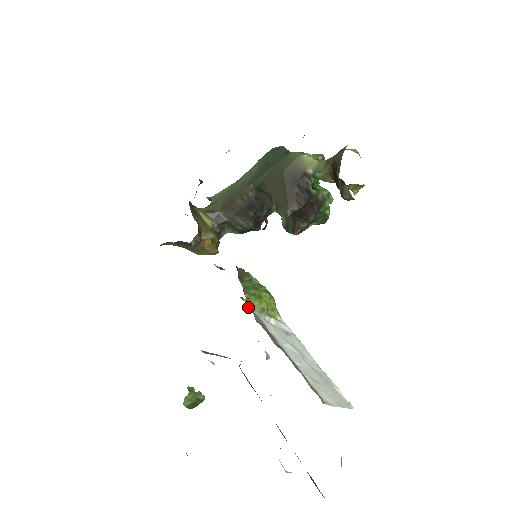
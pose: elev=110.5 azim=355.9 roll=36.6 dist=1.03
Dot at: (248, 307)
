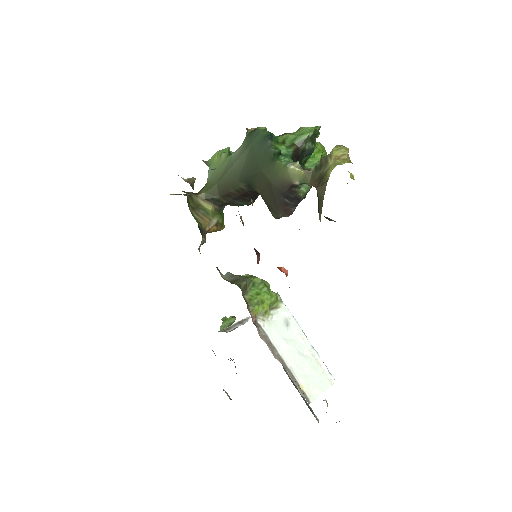
Dot at: (253, 320)
